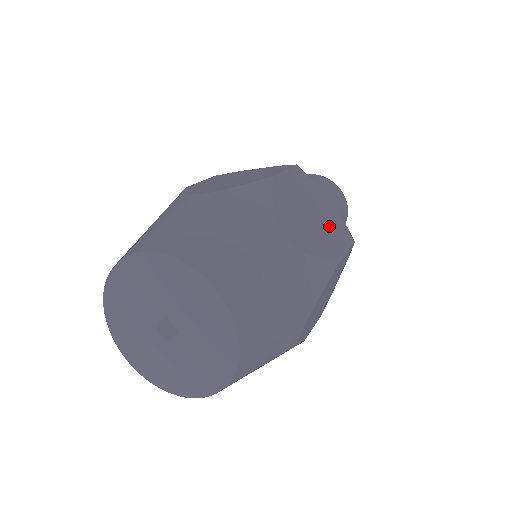
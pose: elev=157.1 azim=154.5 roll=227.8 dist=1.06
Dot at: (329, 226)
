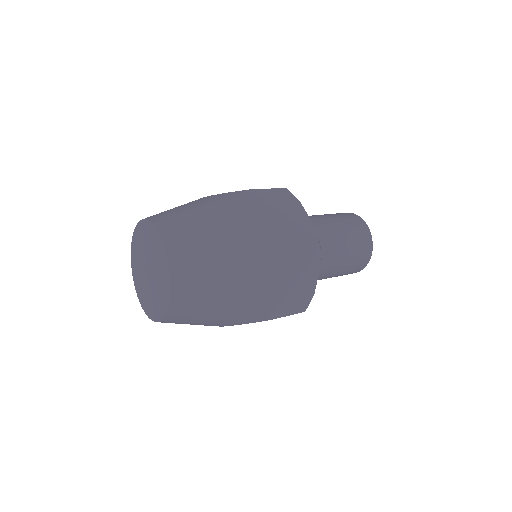
Dot at: (293, 296)
